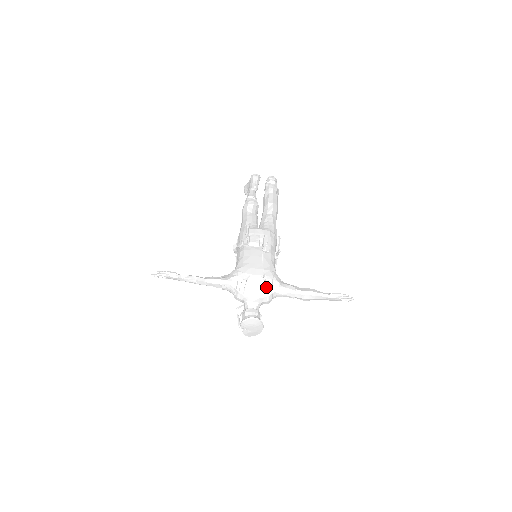
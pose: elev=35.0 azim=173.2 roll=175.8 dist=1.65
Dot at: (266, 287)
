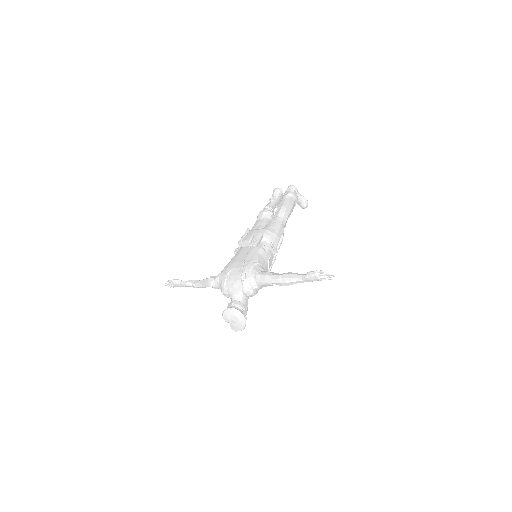
Dot at: (242, 276)
